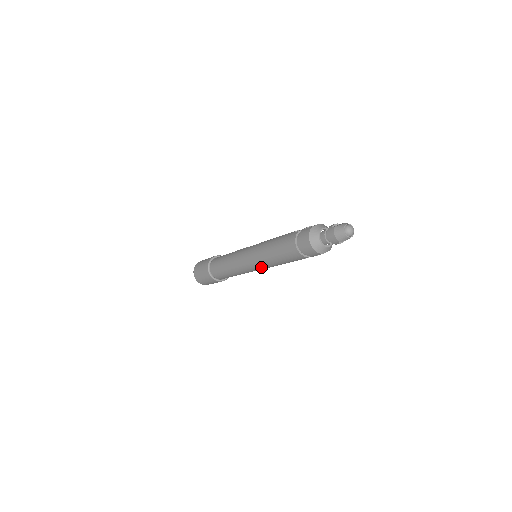
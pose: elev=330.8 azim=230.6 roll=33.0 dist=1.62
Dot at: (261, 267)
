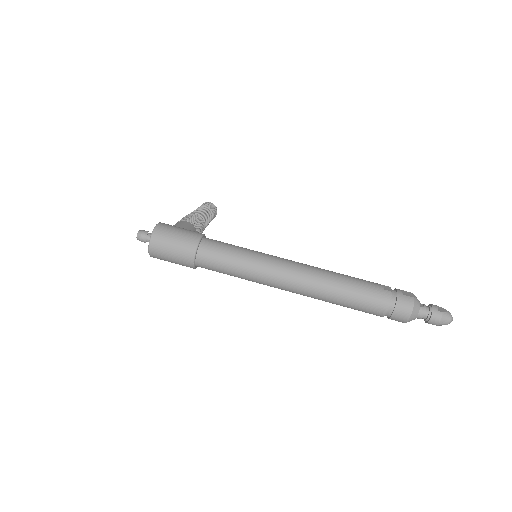
Dot at: (303, 295)
